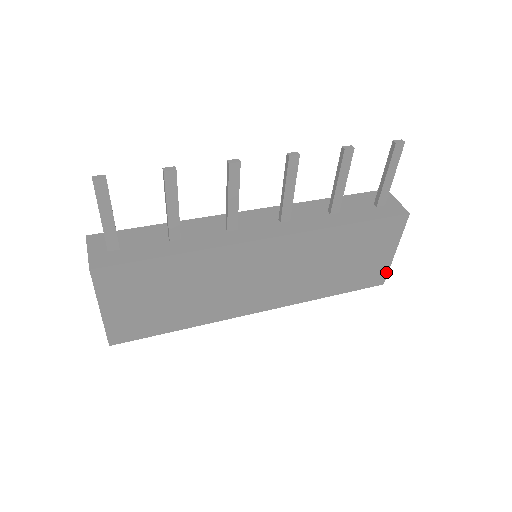
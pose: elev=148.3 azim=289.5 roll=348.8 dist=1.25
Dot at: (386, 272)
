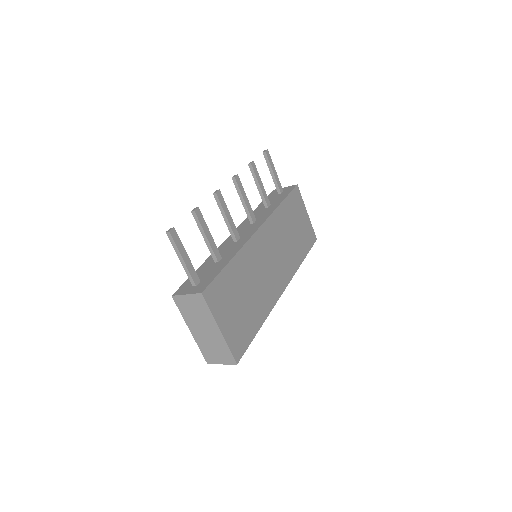
Dot at: (313, 230)
